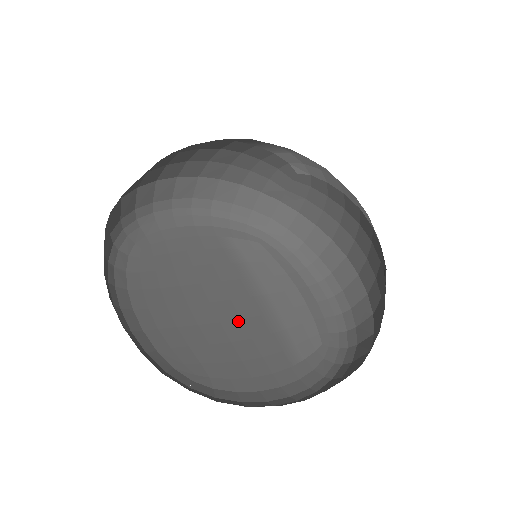
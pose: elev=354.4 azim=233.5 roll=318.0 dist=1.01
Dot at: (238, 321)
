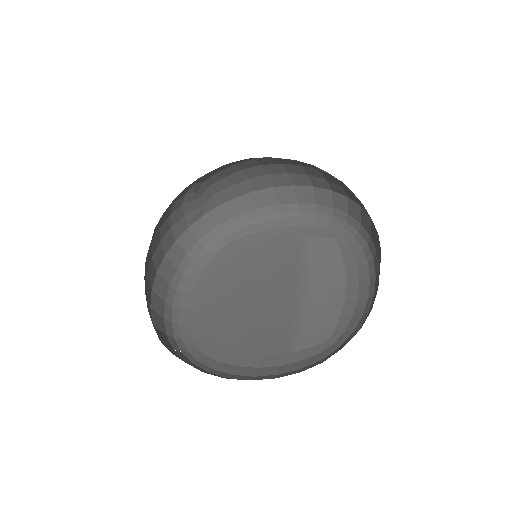
Dot at: (265, 310)
